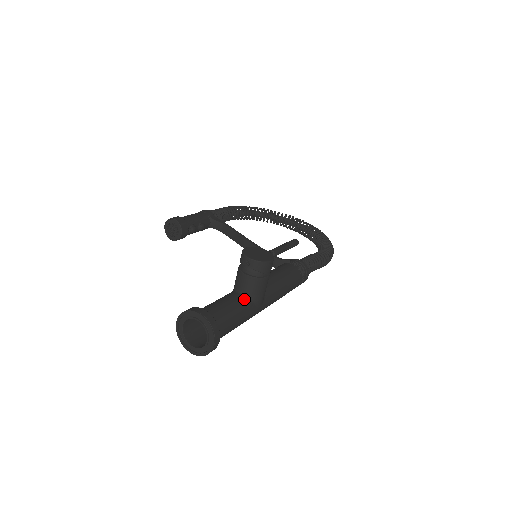
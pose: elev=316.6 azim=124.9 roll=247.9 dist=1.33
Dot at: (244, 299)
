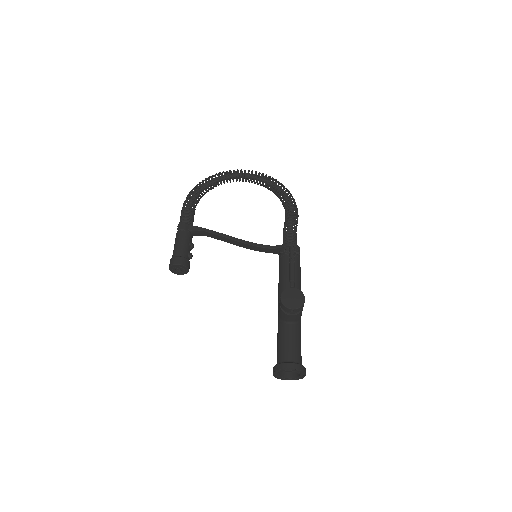
Dot at: (295, 326)
